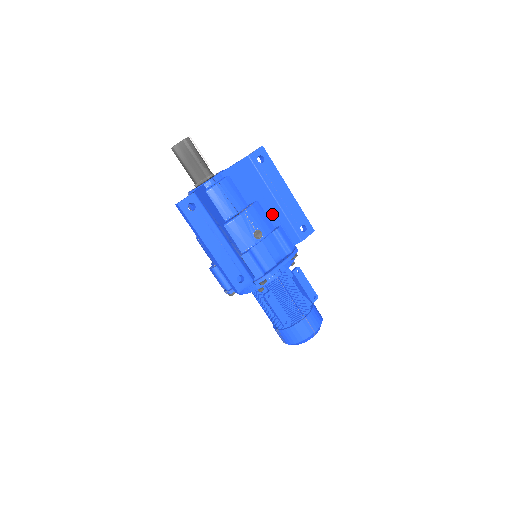
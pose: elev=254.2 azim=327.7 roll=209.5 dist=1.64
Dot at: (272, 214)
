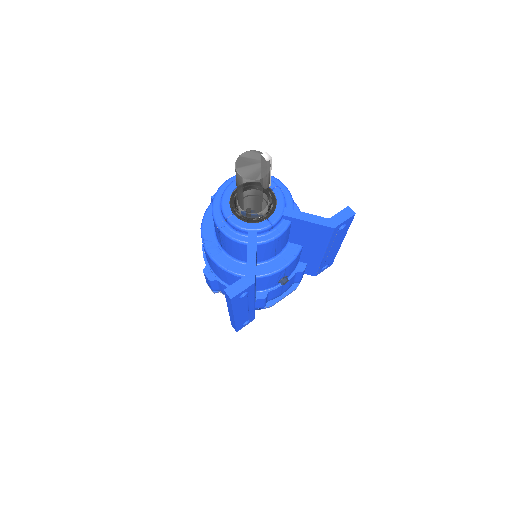
Dot at: (307, 257)
